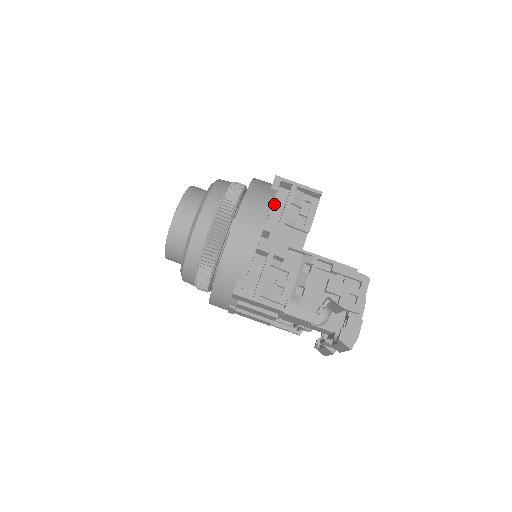
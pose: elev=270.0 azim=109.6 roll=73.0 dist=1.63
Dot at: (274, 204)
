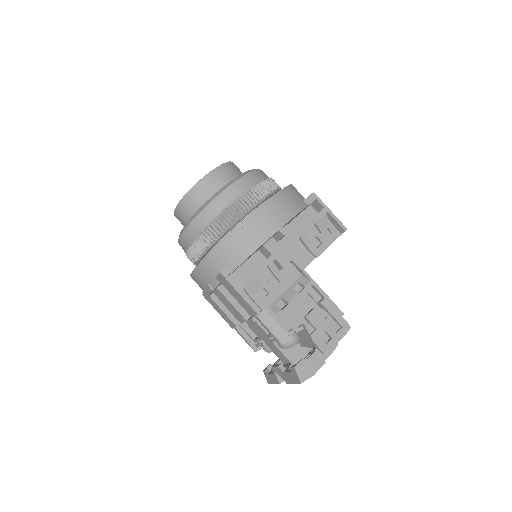
Dot at: (298, 217)
